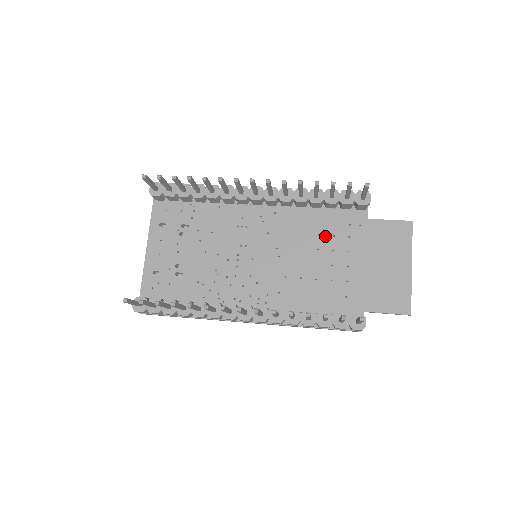
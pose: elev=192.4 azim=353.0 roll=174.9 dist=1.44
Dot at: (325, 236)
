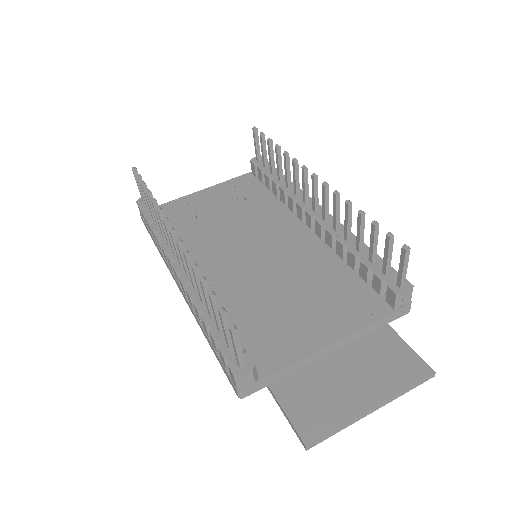
Dot at: (326, 291)
